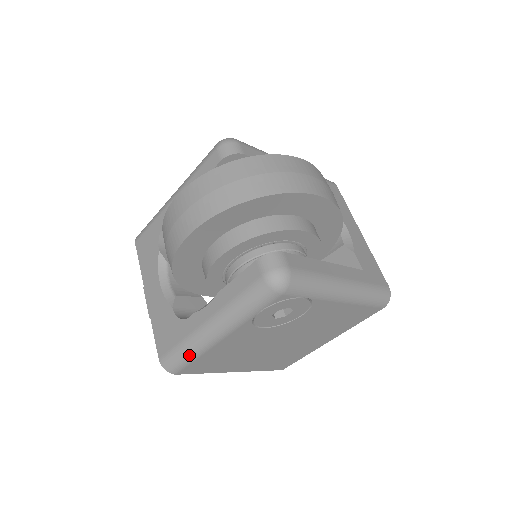
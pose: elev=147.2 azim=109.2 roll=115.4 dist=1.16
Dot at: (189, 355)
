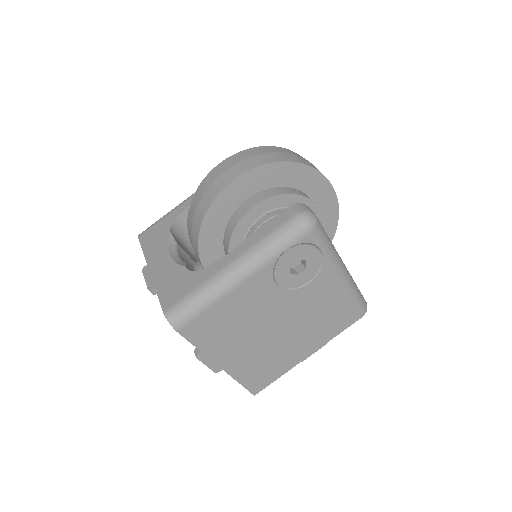
Dot at: (202, 301)
